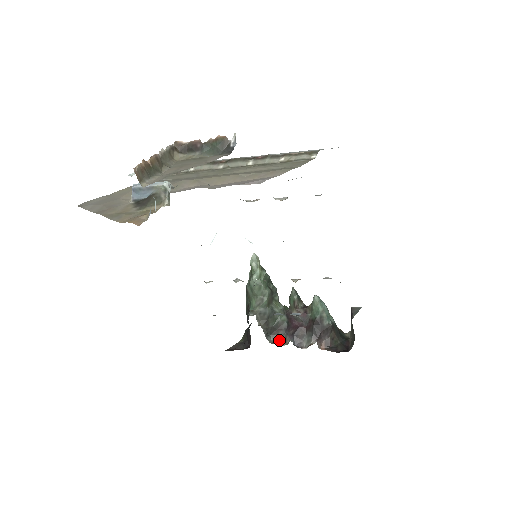
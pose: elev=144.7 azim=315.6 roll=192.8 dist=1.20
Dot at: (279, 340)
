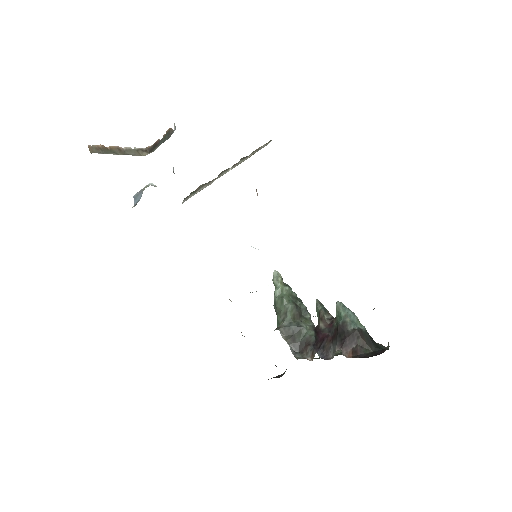
Dot at: (307, 356)
